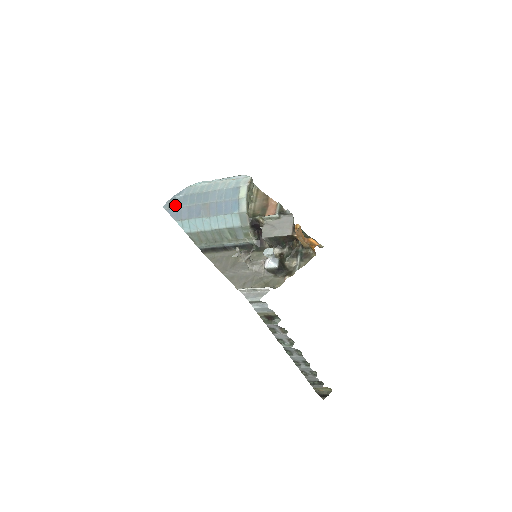
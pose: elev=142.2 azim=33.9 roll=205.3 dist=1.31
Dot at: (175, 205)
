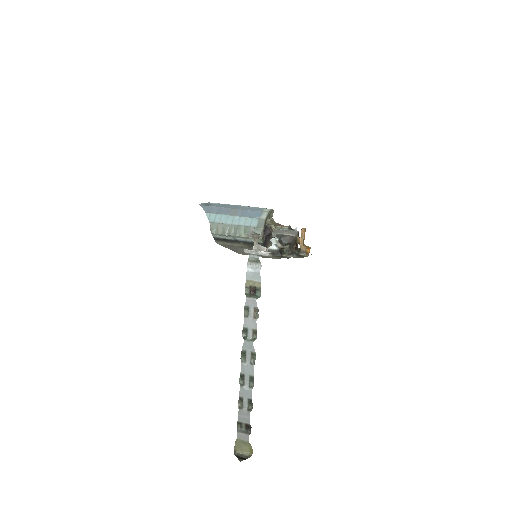
Dot at: (209, 205)
